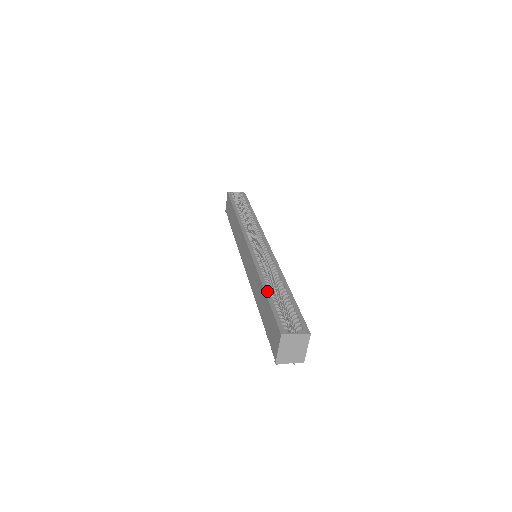
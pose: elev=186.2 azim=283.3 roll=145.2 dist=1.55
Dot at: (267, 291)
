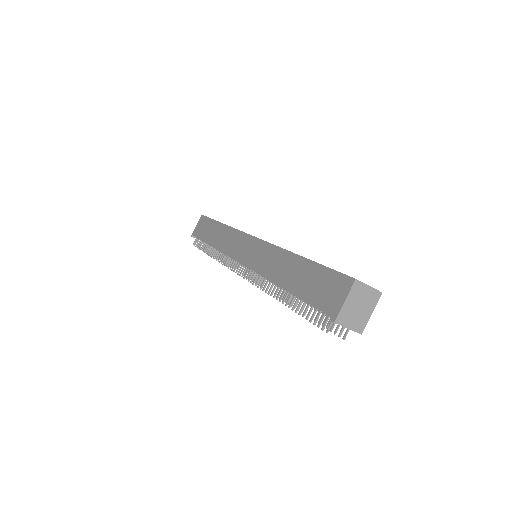
Dot at: occluded
